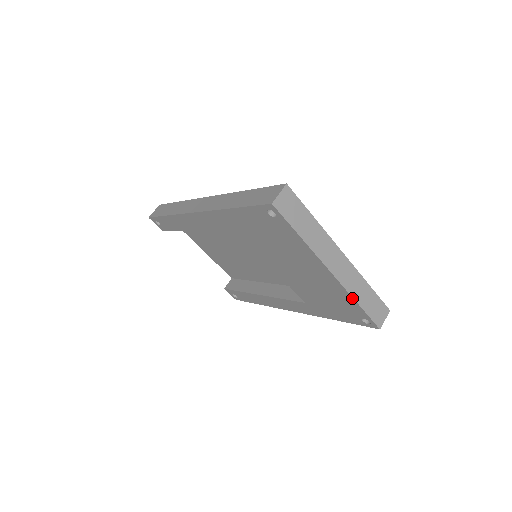
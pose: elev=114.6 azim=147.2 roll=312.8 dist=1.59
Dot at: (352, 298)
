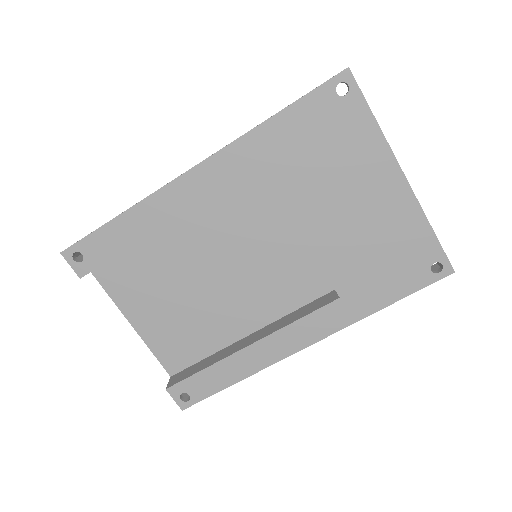
Dot at: (425, 219)
